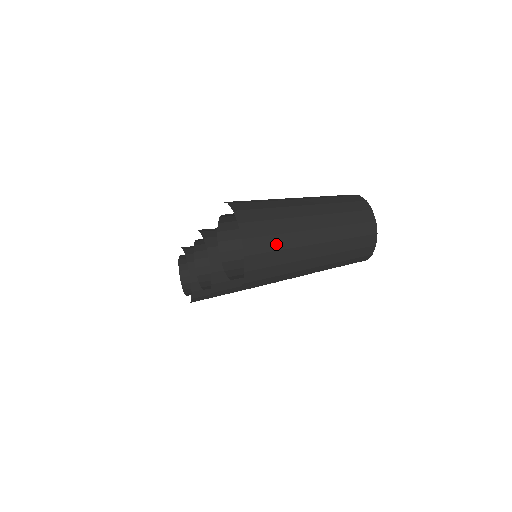
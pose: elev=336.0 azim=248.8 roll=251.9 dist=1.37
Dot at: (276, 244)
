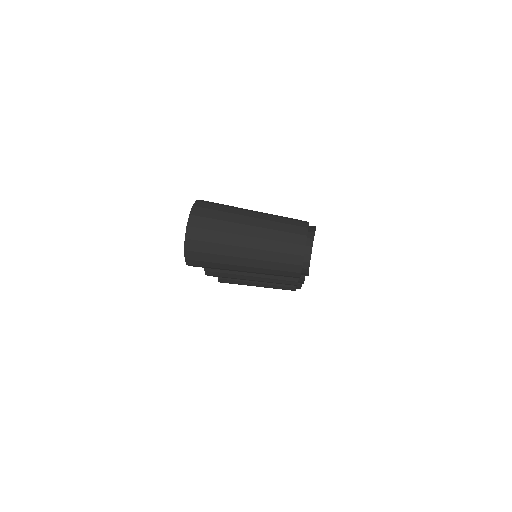
Dot at: (212, 237)
